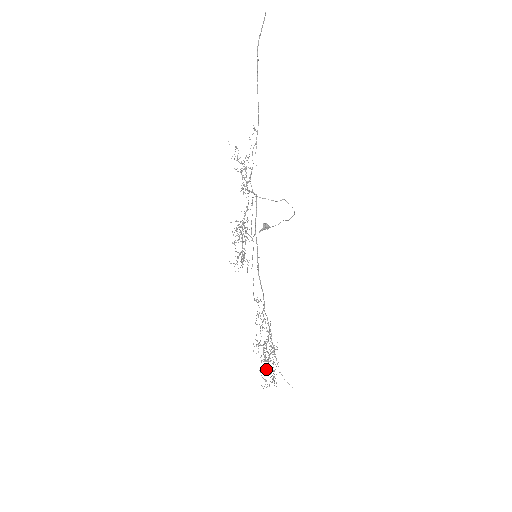
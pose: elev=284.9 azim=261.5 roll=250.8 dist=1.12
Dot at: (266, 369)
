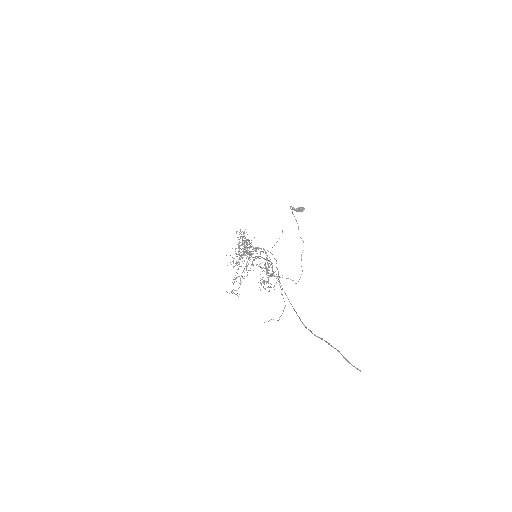
Dot at: (240, 237)
